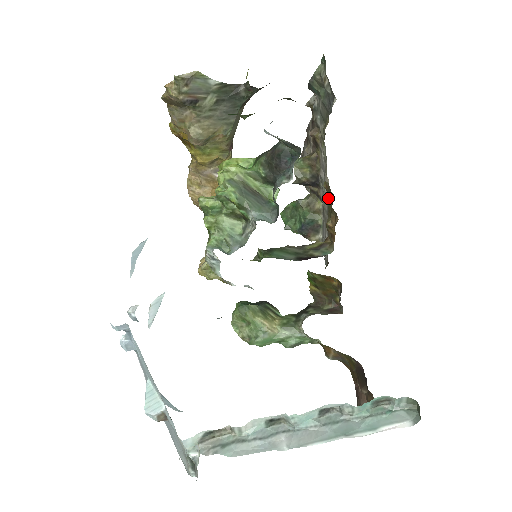
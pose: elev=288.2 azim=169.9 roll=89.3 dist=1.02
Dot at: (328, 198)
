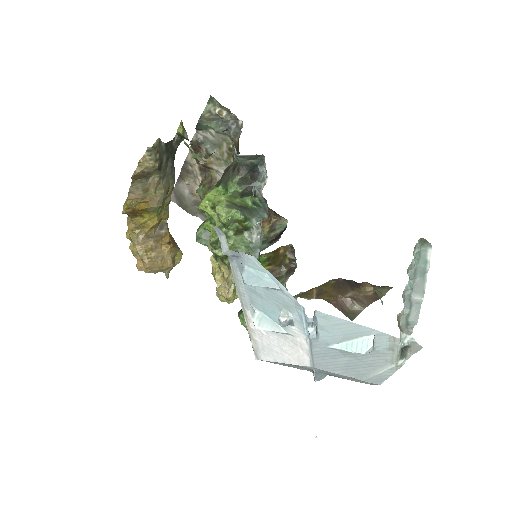
Dot at: occluded
